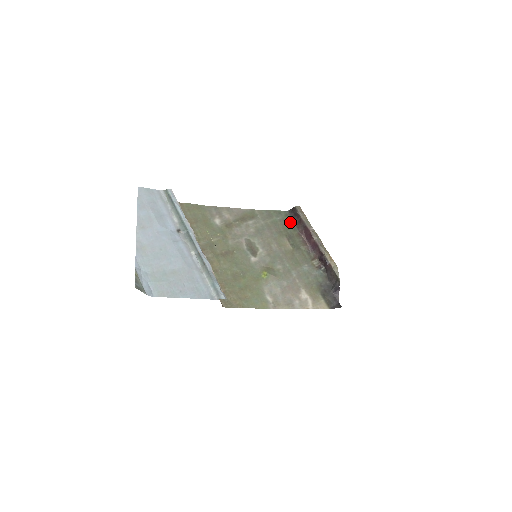
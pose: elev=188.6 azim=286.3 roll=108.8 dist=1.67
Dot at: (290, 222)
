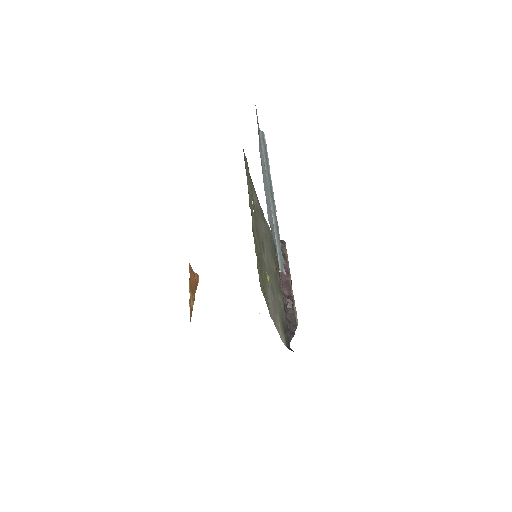
Dot at: (275, 249)
